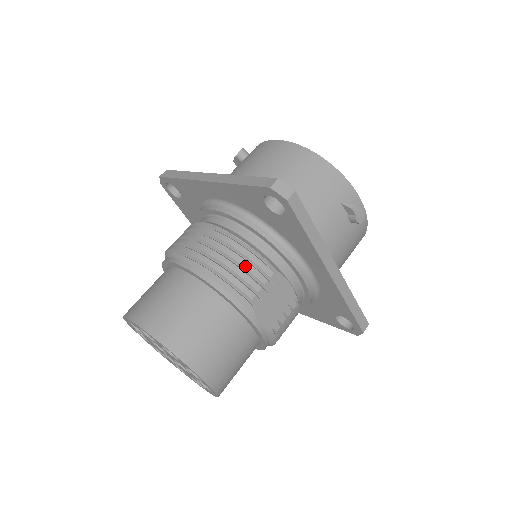
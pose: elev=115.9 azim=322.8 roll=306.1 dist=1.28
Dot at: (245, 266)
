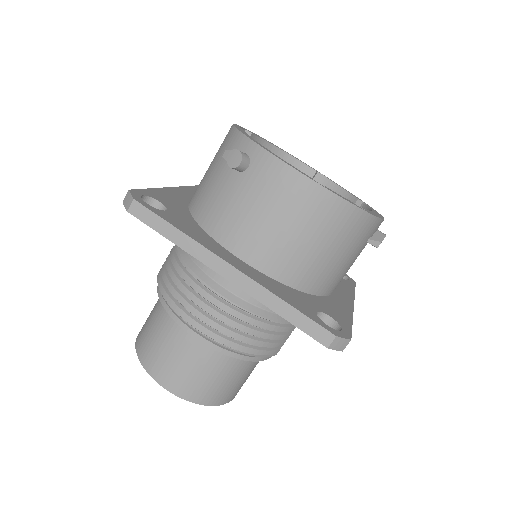
Dot at: (273, 339)
